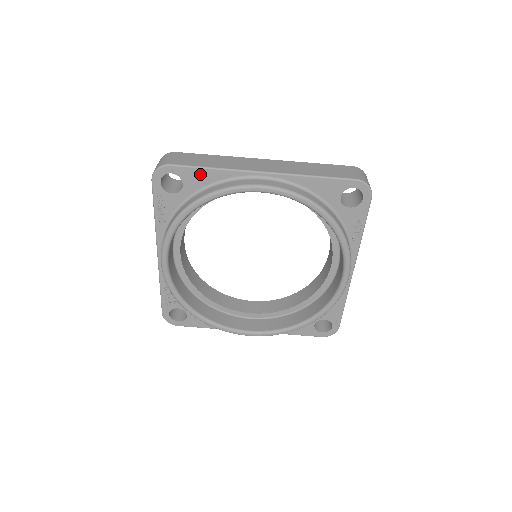
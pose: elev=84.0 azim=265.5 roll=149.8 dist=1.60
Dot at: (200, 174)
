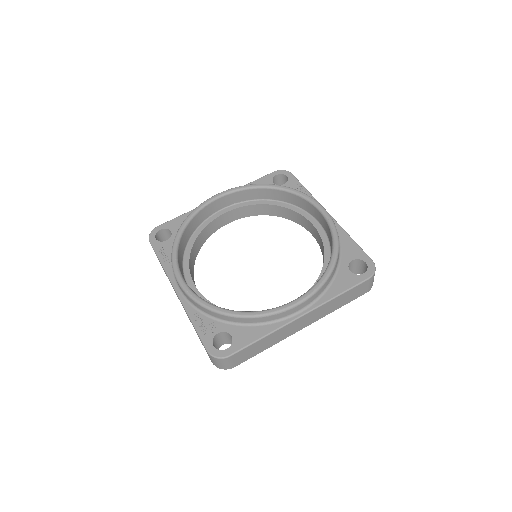
Dot at: (179, 220)
